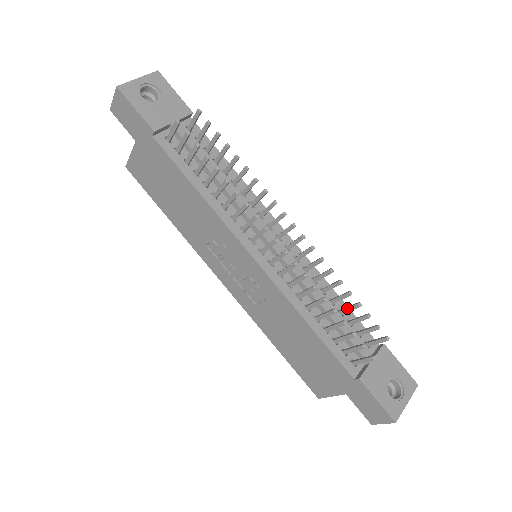
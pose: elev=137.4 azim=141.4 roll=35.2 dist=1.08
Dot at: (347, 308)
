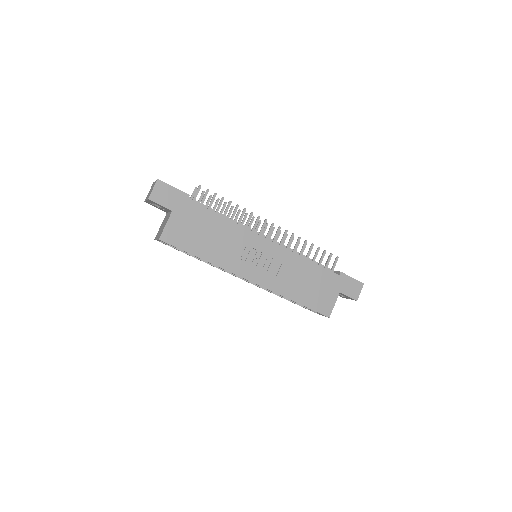
Dot at: occluded
